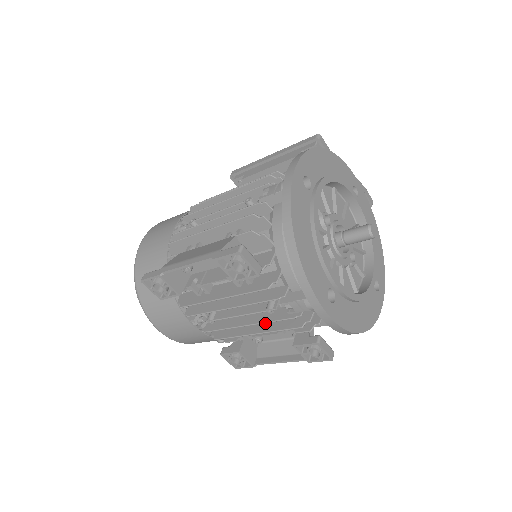
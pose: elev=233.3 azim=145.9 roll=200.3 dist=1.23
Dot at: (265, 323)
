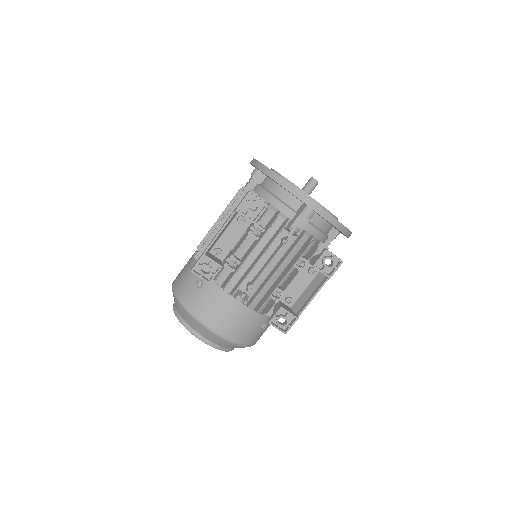
Dot at: (287, 268)
